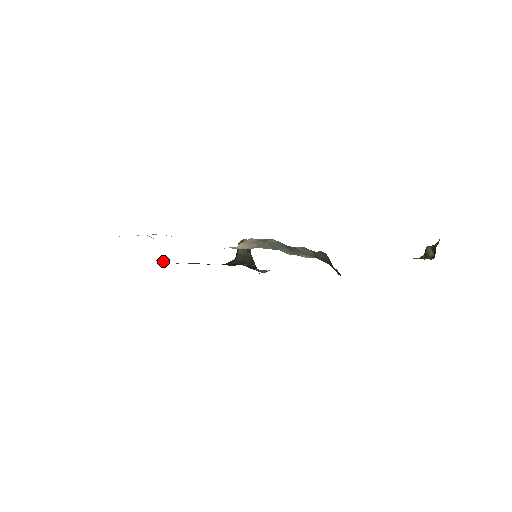
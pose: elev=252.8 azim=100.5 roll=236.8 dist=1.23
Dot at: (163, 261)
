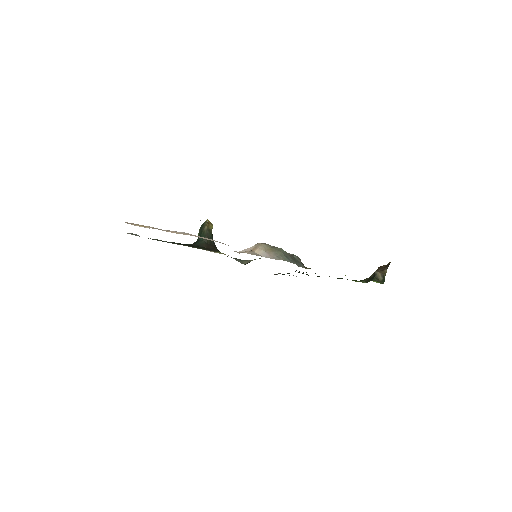
Dot at: occluded
